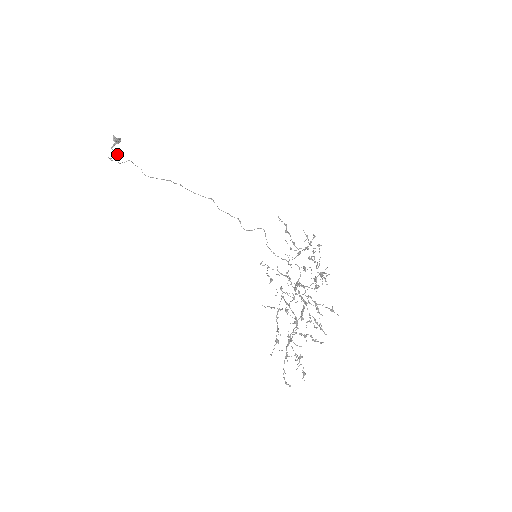
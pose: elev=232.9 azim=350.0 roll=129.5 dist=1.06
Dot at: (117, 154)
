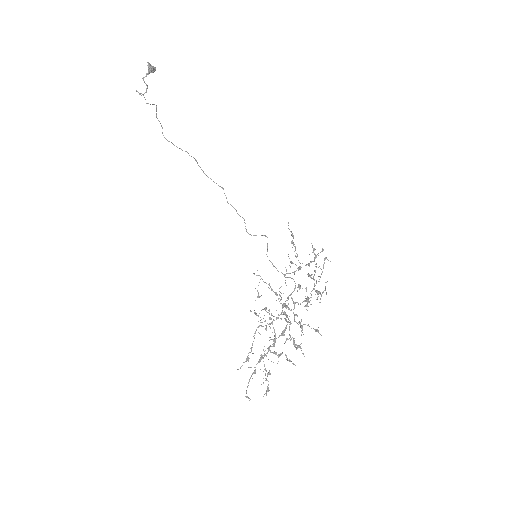
Dot at: occluded
